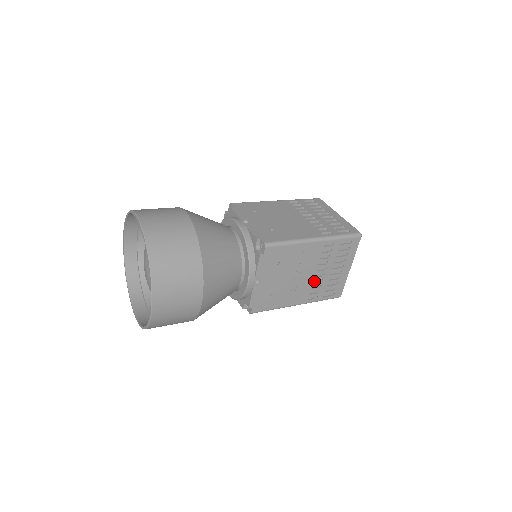
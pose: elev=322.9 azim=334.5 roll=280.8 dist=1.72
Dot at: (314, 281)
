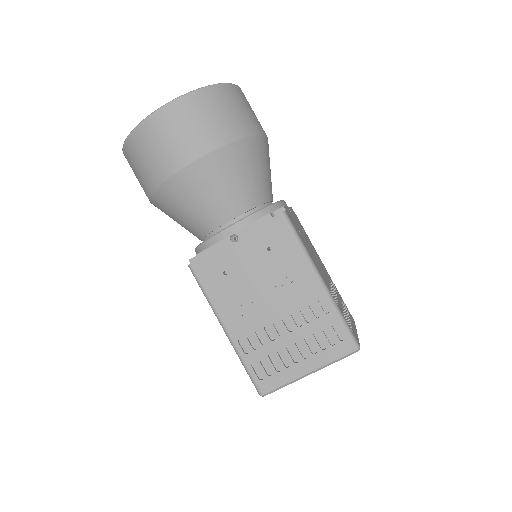
Dot at: (267, 329)
